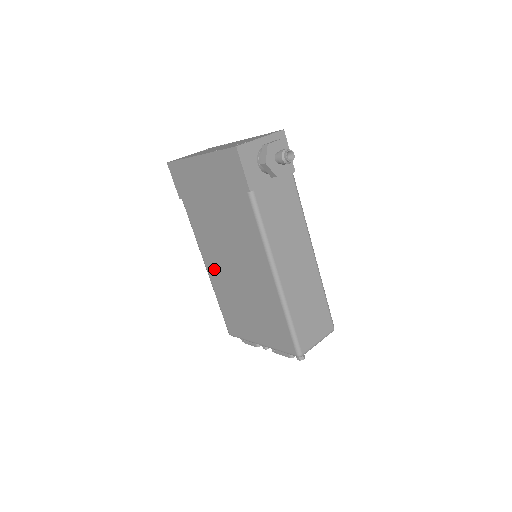
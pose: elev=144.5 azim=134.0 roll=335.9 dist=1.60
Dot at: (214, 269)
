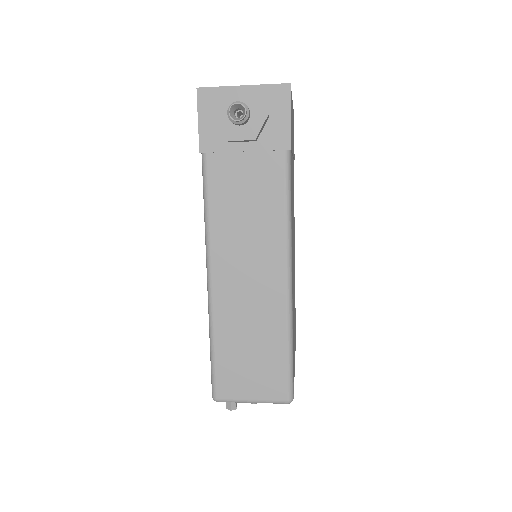
Dot at: occluded
